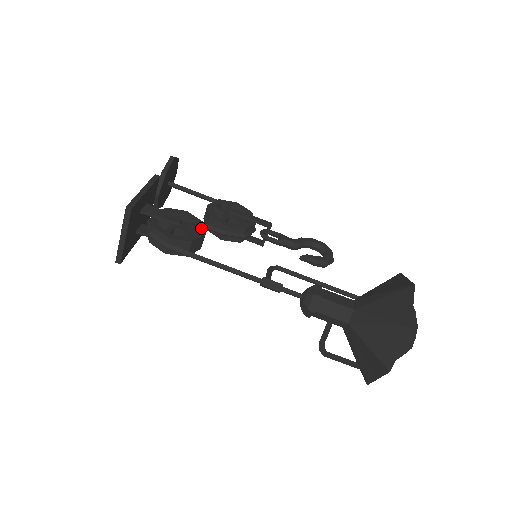
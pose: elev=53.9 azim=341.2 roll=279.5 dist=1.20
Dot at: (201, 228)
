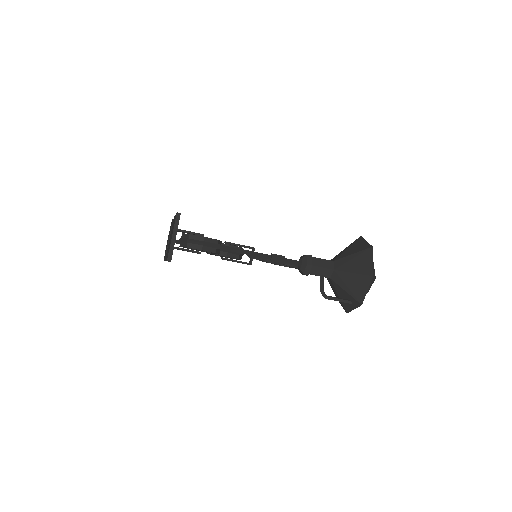
Dot at: occluded
